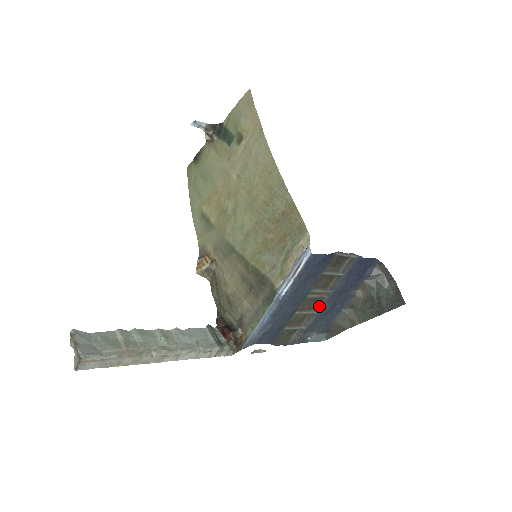
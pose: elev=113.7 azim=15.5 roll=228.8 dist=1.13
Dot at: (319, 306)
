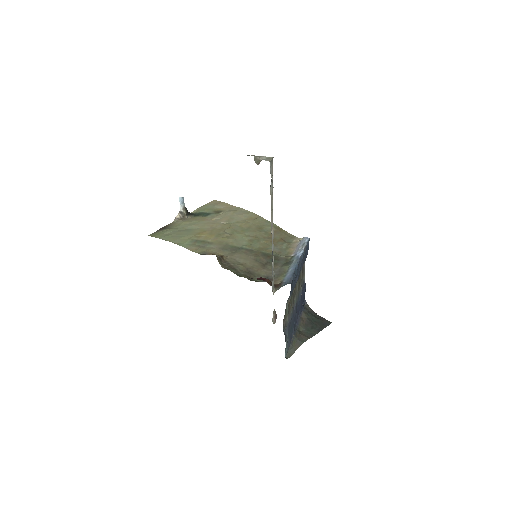
Dot at: (293, 307)
